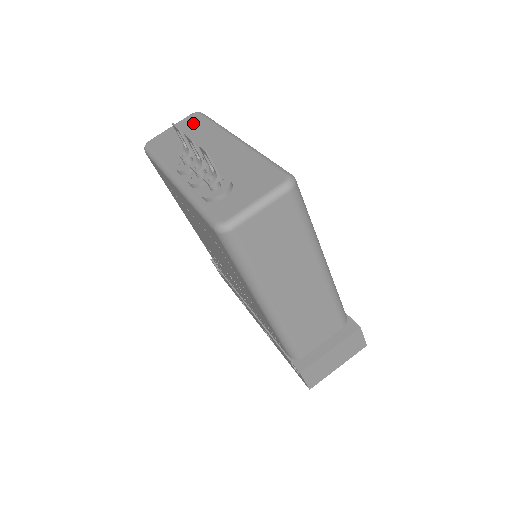
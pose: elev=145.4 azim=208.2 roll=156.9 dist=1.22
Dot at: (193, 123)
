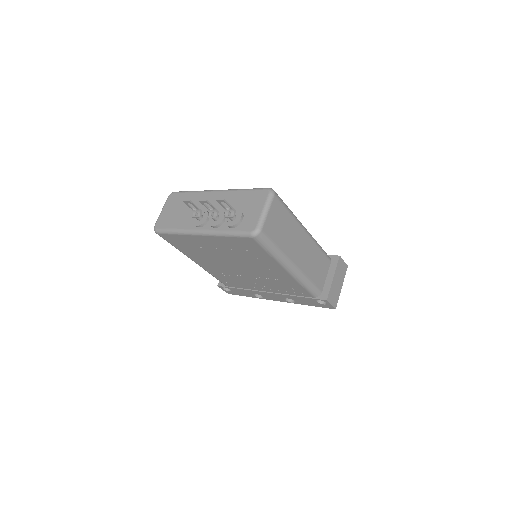
Dot at: (176, 200)
